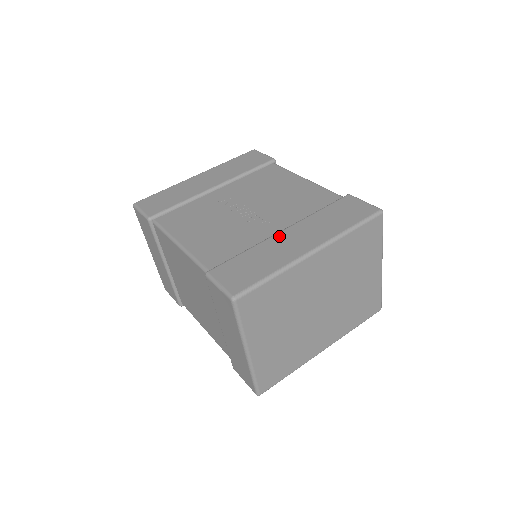
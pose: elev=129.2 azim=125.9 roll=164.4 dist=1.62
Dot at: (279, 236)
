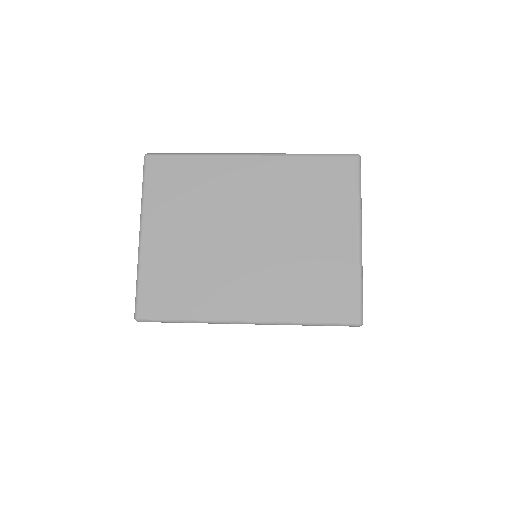
Dot at: occluded
